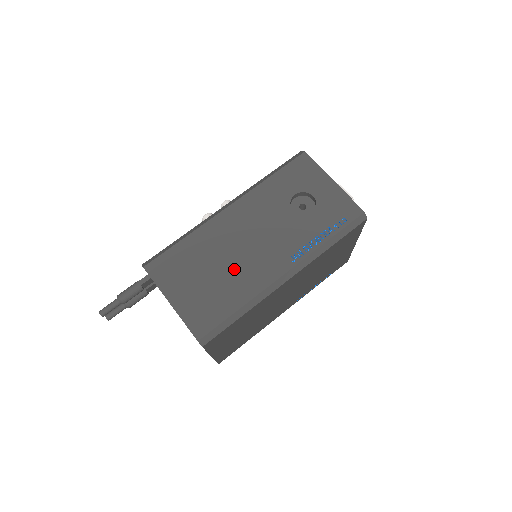
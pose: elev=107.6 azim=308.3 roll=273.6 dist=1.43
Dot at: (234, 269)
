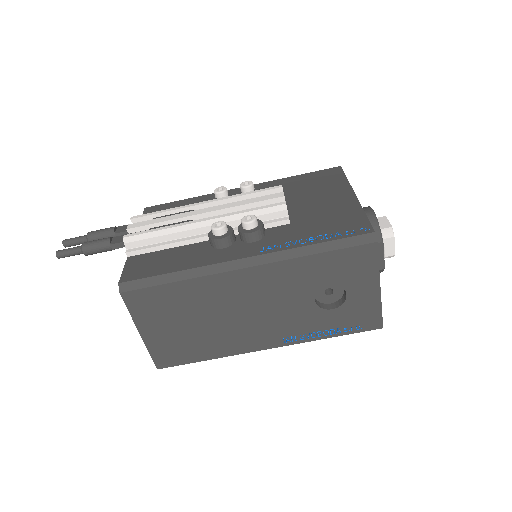
Dot at: (220, 329)
